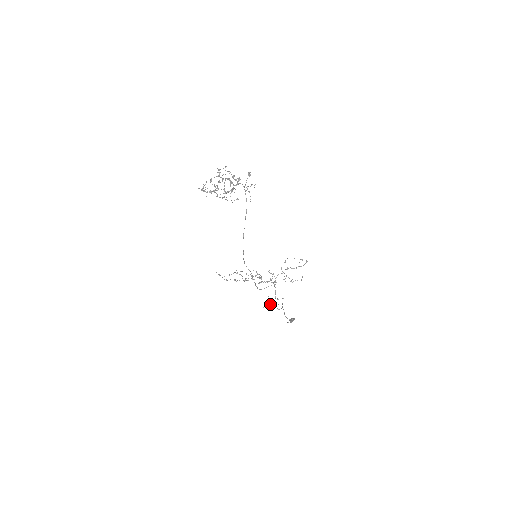
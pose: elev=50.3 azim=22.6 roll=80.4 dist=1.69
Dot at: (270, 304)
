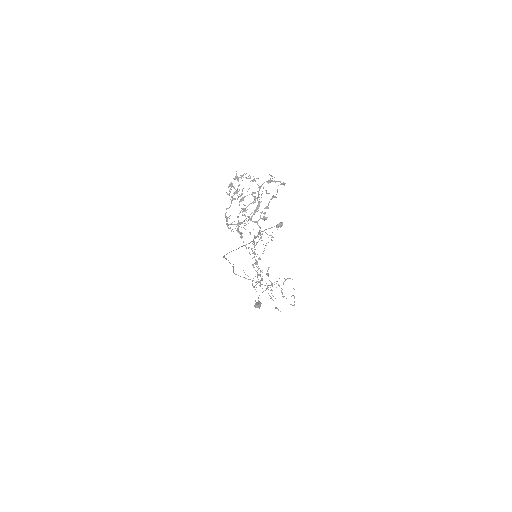
Dot at: occluded
